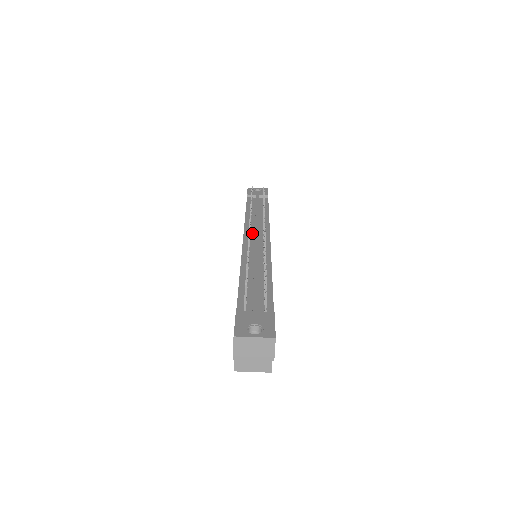
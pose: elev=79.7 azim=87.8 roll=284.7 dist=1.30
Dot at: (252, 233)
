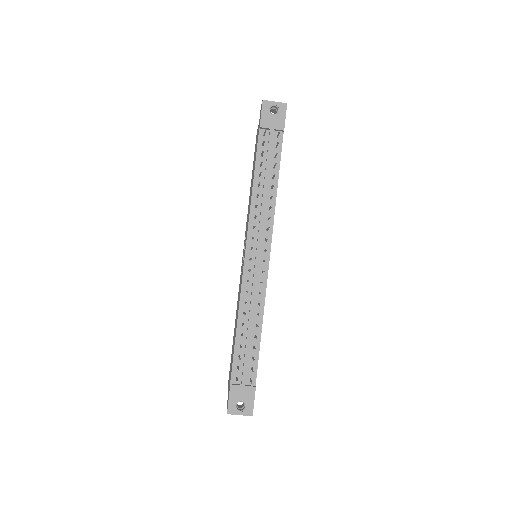
Dot at: (255, 239)
